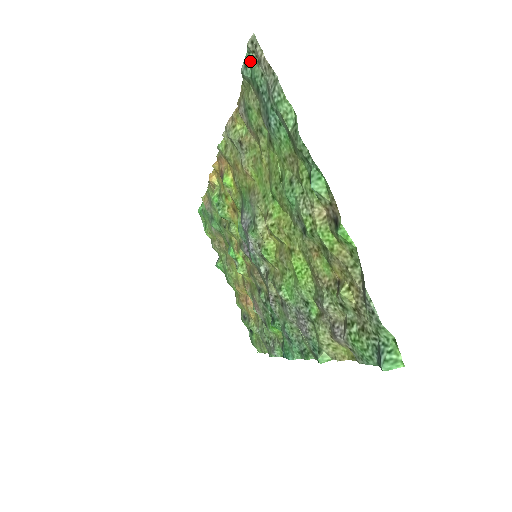
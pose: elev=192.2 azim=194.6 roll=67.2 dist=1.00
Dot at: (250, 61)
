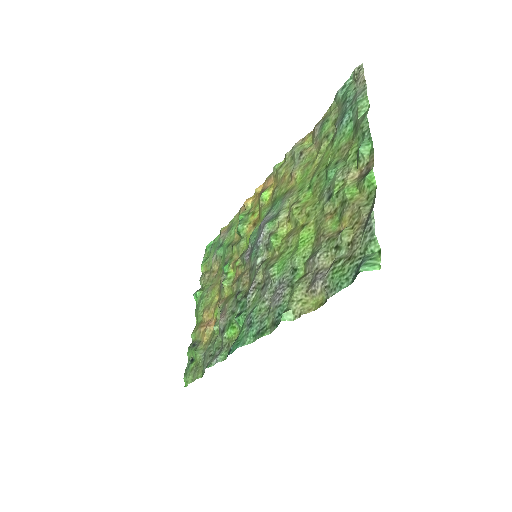
Dot at: (349, 84)
